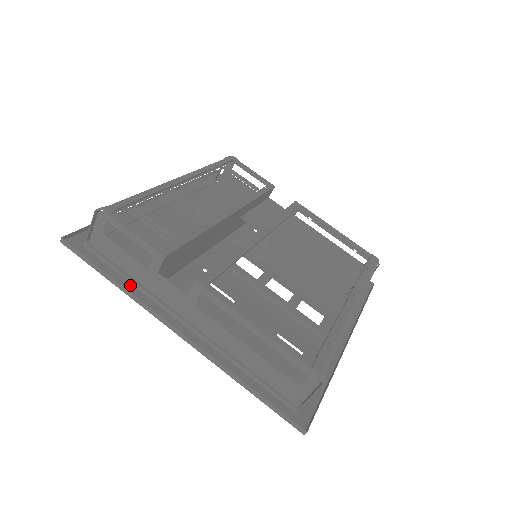
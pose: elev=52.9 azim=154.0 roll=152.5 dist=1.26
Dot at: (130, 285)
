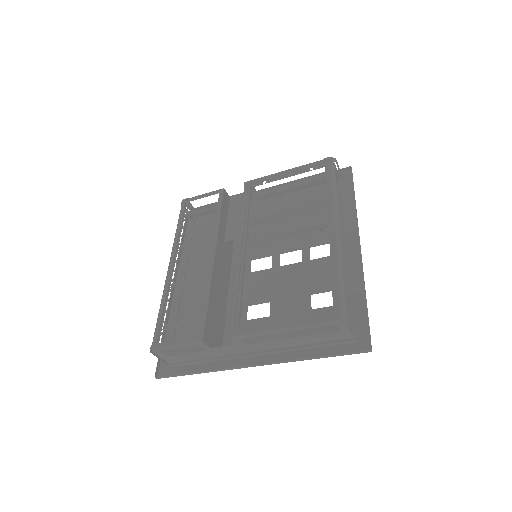
Dot at: (209, 364)
